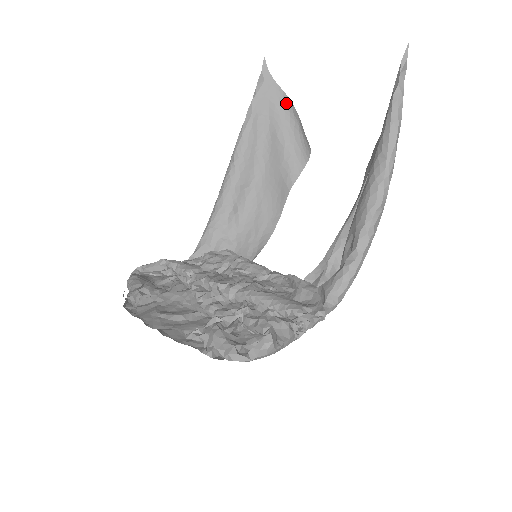
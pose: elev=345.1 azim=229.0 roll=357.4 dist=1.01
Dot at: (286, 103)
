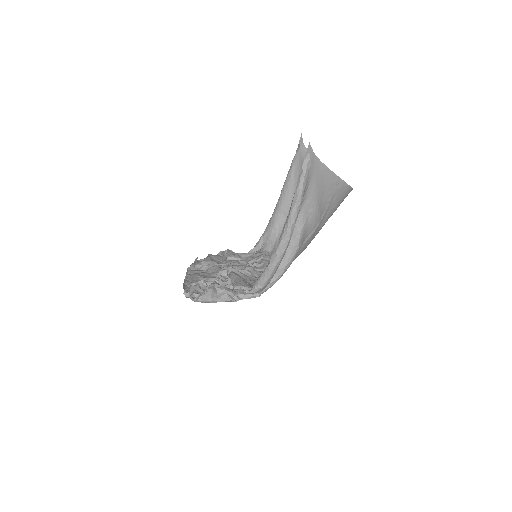
Dot at: occluded
